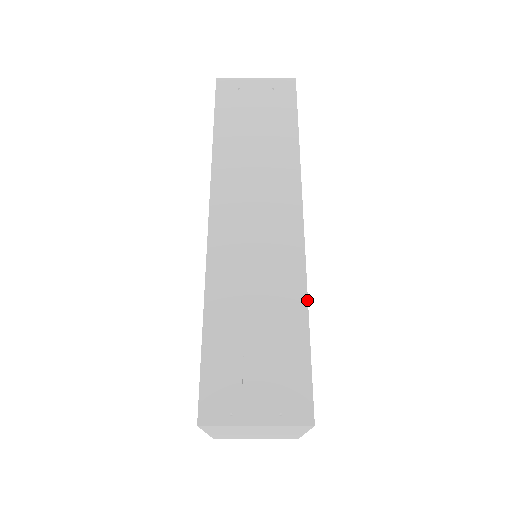
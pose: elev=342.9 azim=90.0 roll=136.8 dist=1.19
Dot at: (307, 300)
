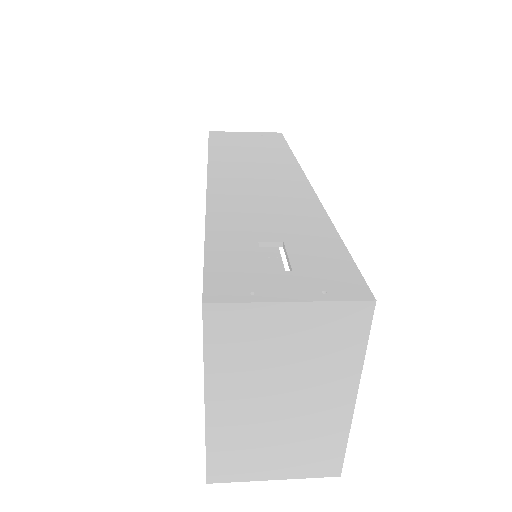
Dot at: (330, 220)
